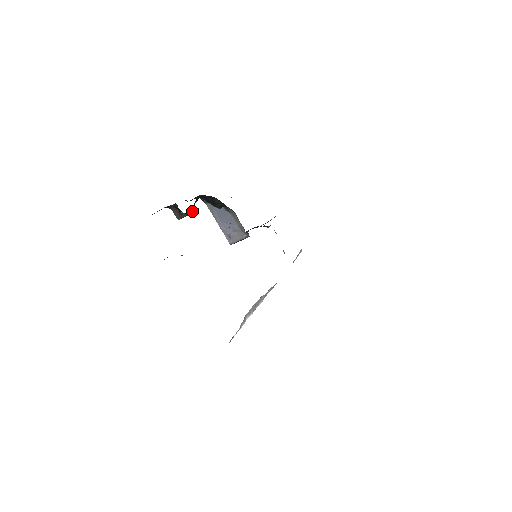
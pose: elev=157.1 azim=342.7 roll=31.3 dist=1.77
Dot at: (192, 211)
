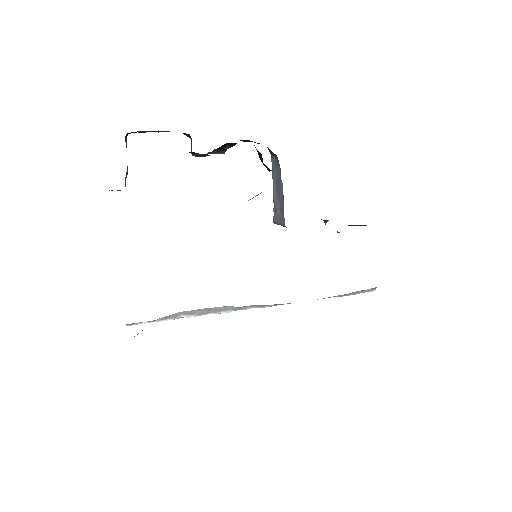
Dot at: (199, 154)
